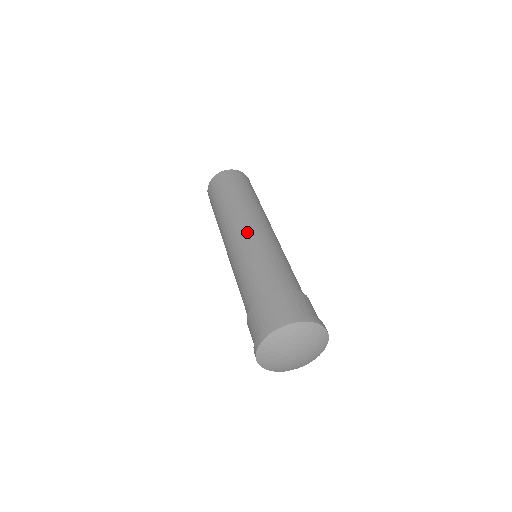
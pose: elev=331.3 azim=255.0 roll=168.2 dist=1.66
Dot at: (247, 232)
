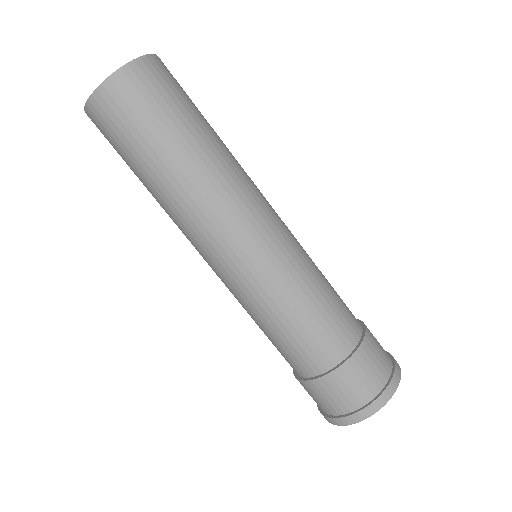
Dot at: (273, 235)
